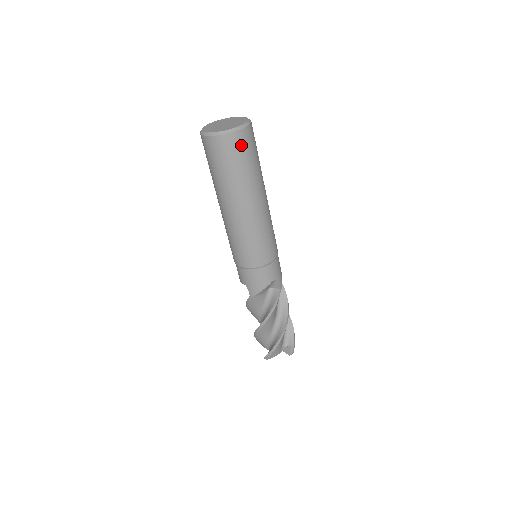
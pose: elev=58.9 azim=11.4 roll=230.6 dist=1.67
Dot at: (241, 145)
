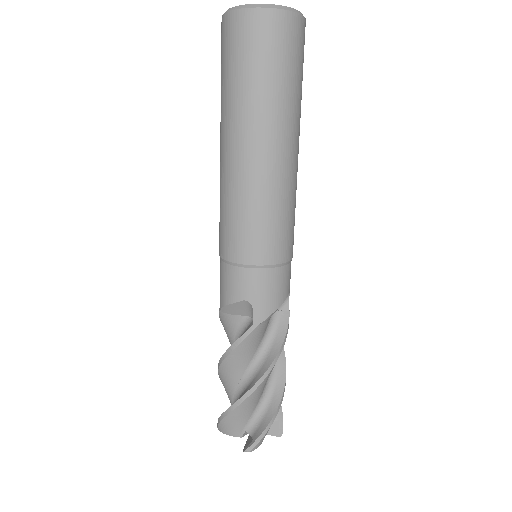
Dot at: (302, 43)
